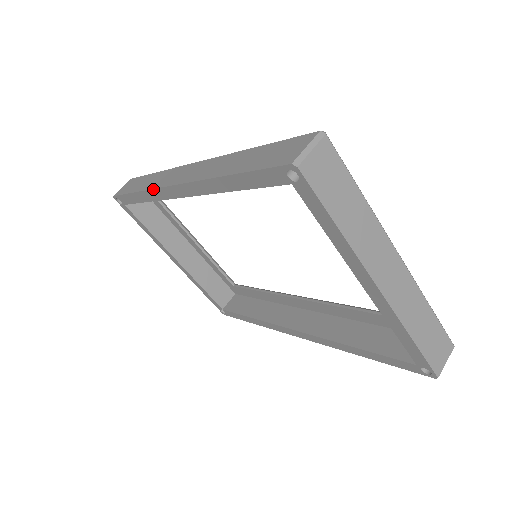
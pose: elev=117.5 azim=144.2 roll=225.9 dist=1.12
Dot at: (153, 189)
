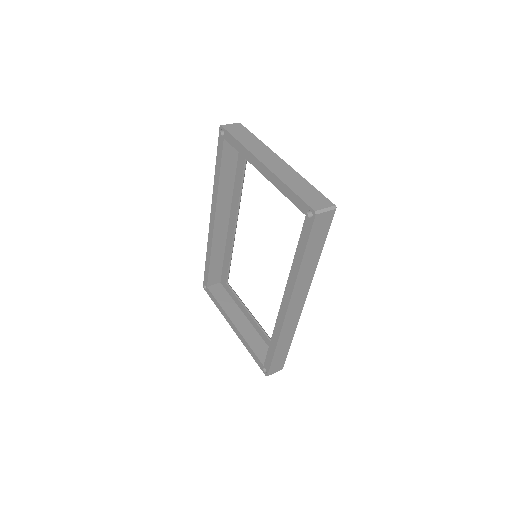
Dot at: (208, 238)
